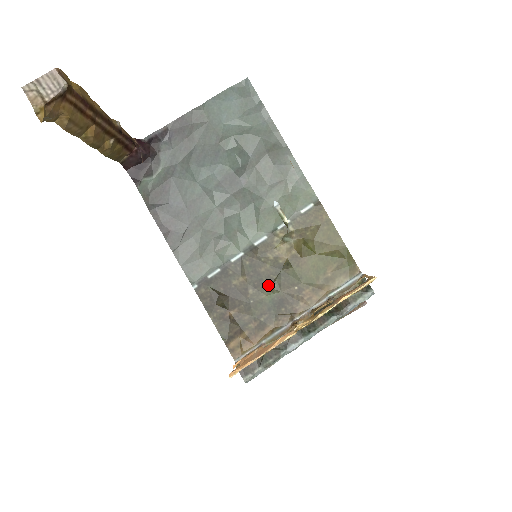
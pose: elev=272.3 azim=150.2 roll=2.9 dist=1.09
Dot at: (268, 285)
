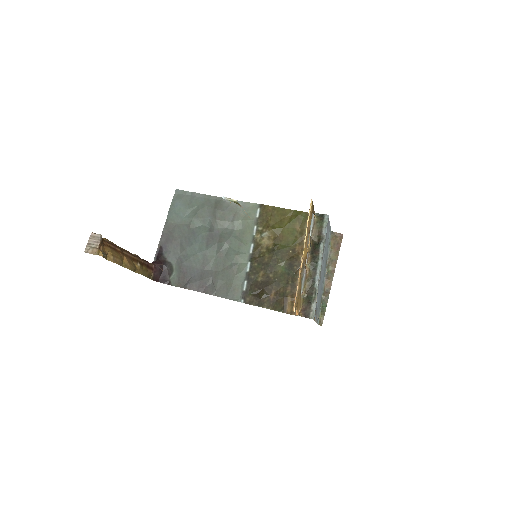
Dot at: (276, 264)
